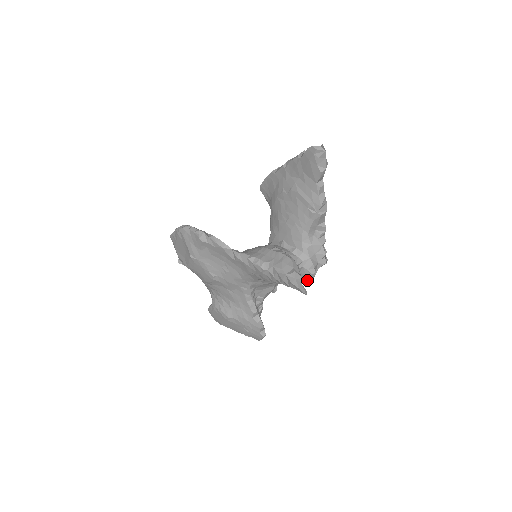
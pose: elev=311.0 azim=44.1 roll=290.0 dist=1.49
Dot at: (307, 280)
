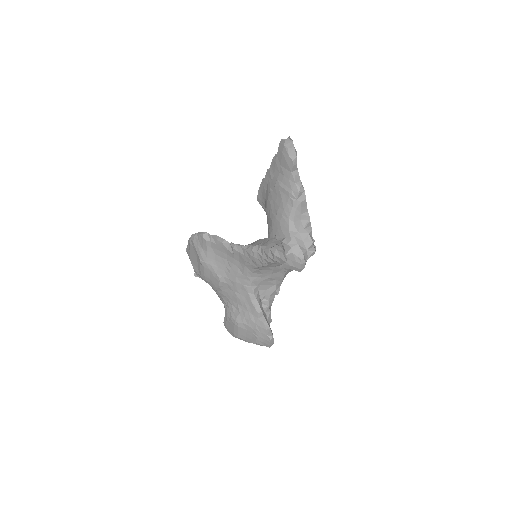
Dot at: (299, 268)
